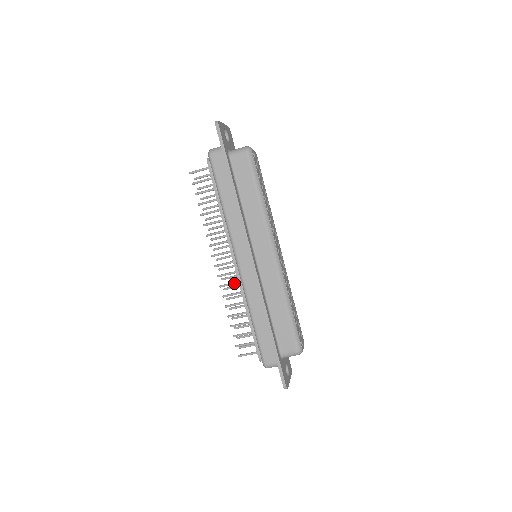
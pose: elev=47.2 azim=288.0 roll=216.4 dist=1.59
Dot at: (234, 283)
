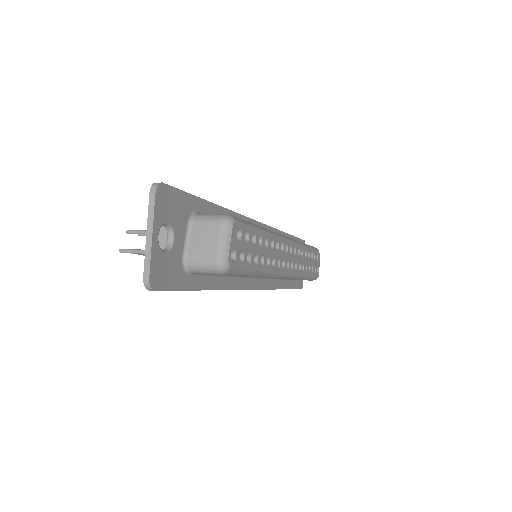
Dot at: occluded
